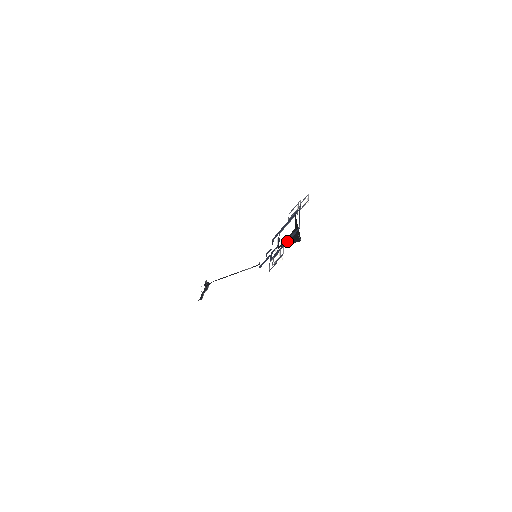
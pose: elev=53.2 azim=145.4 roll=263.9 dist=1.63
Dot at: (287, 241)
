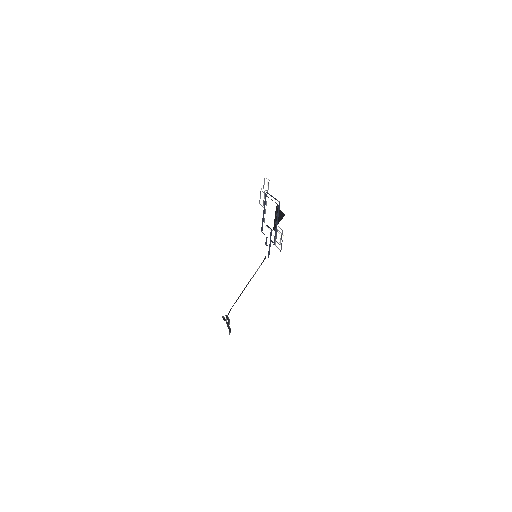
Dot at: (277, 220)
